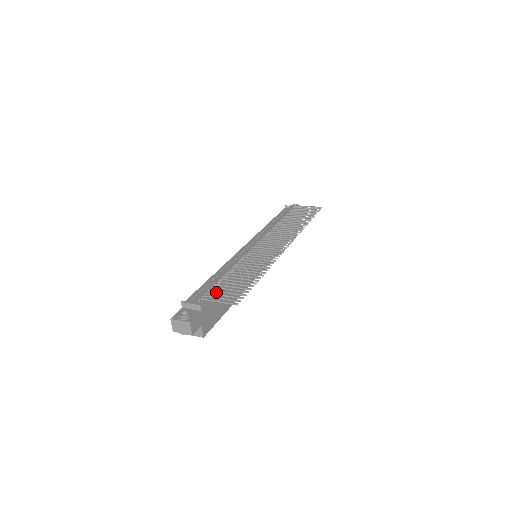
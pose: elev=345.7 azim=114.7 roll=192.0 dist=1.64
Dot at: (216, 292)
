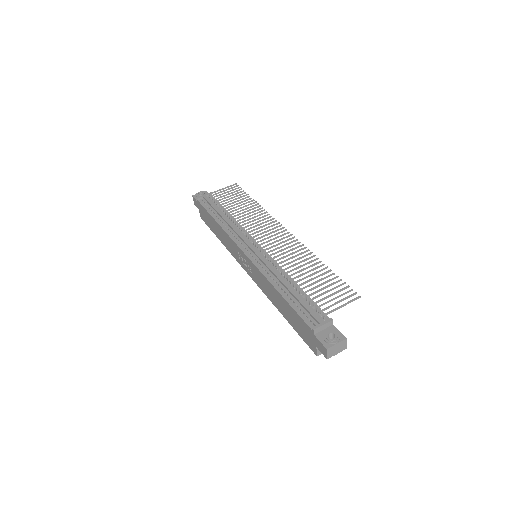
Dot at: occluded
